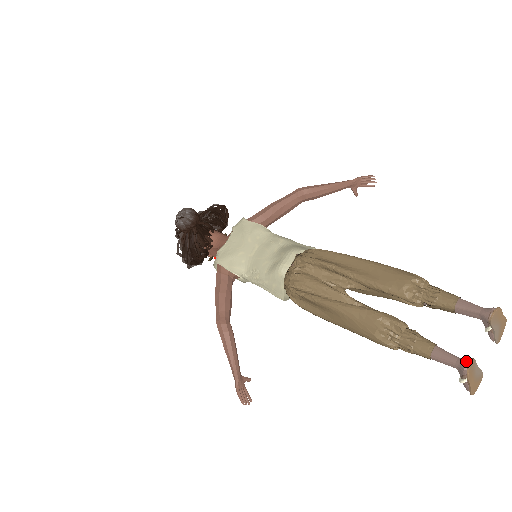
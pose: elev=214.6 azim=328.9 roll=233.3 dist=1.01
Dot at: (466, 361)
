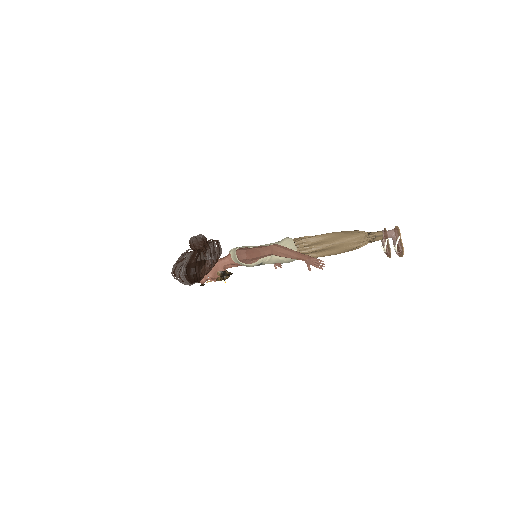
Dot at: (394, 228)
